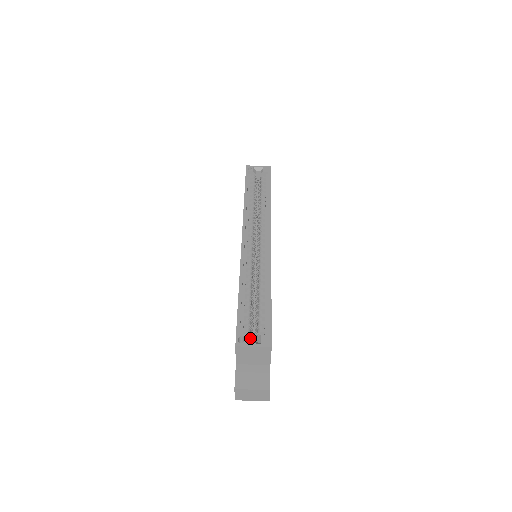
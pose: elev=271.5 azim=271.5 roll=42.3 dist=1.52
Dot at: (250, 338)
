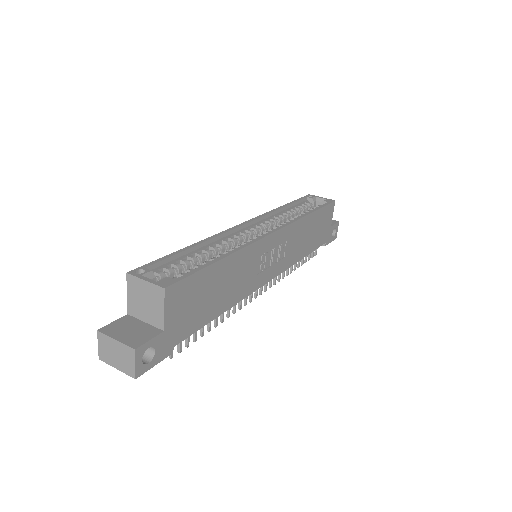
Dot at: occluded
